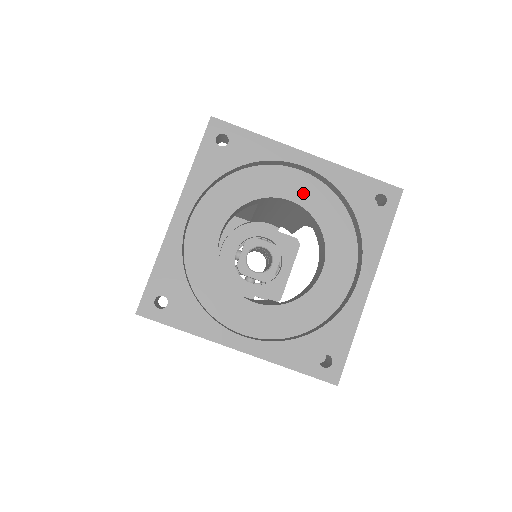
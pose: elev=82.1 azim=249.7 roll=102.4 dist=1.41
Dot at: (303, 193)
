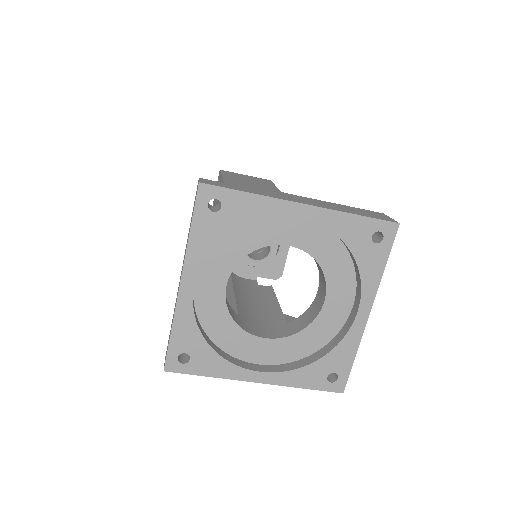
Dot at: (301, 236)
